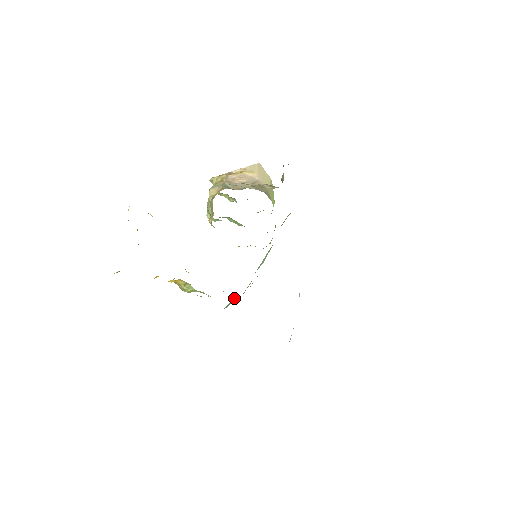
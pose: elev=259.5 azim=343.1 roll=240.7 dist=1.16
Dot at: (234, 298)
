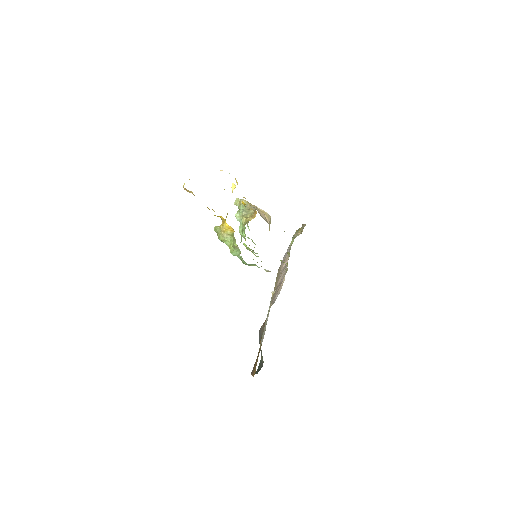
Dot at: (254, 264)
